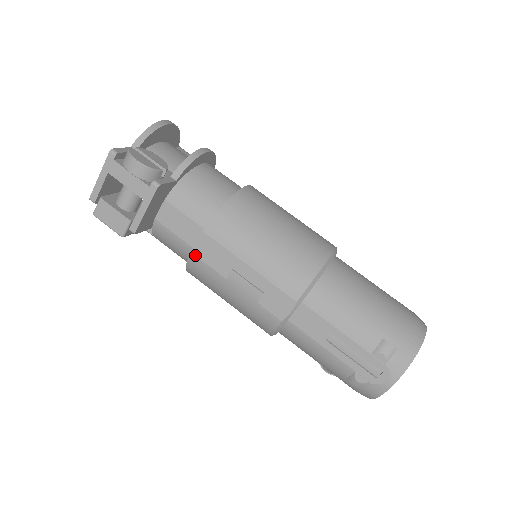
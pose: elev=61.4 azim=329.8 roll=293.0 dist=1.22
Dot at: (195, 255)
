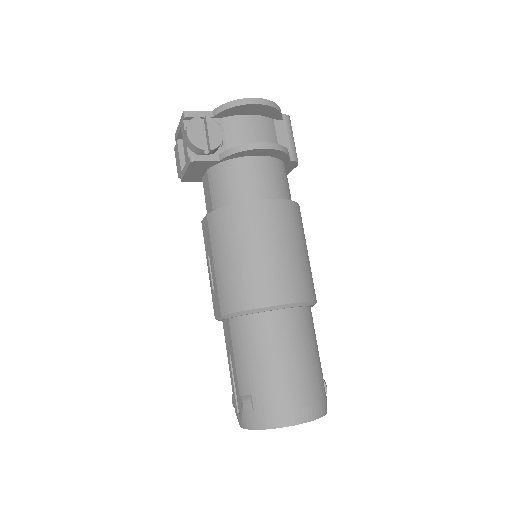
Dot at: (202, 226)
